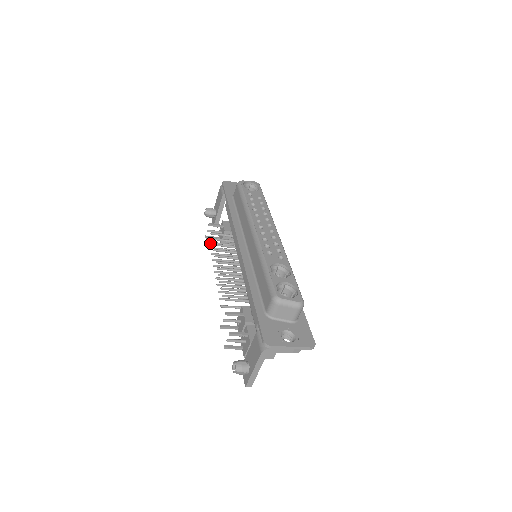
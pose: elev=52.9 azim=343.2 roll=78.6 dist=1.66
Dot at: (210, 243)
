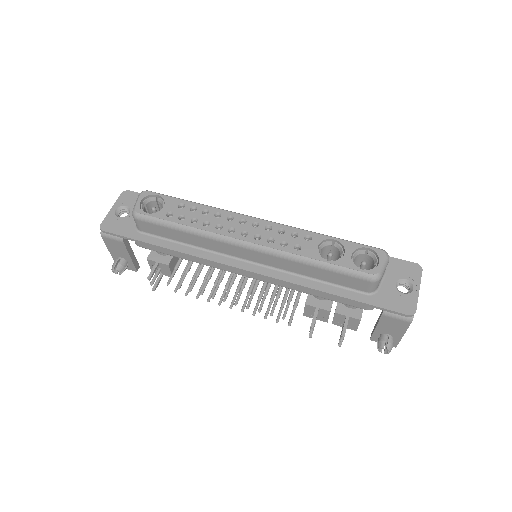
Dot at: (176, 291)
